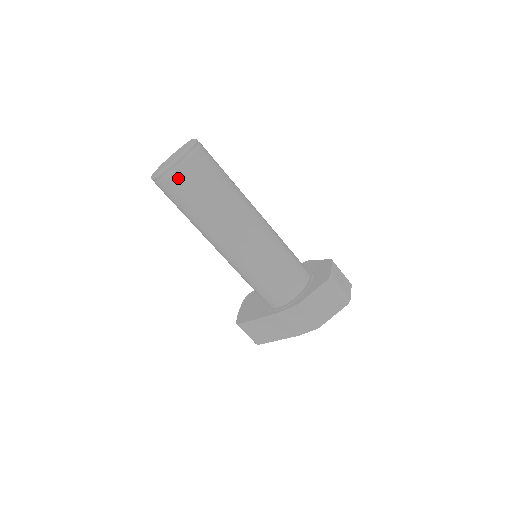
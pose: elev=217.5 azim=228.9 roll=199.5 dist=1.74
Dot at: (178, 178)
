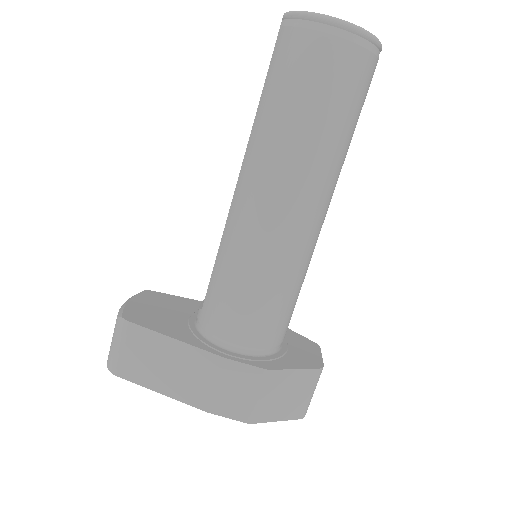
Dot at: (344, 54)
